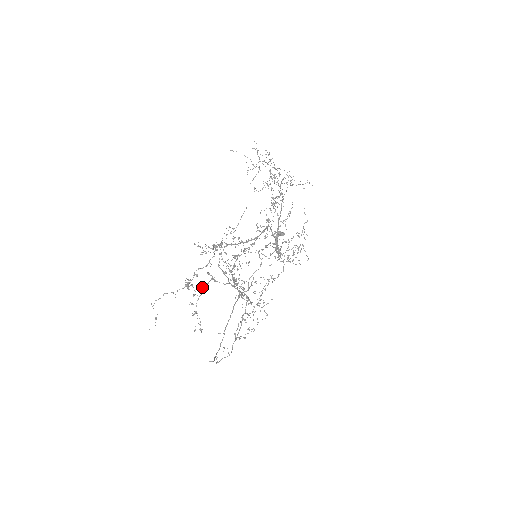
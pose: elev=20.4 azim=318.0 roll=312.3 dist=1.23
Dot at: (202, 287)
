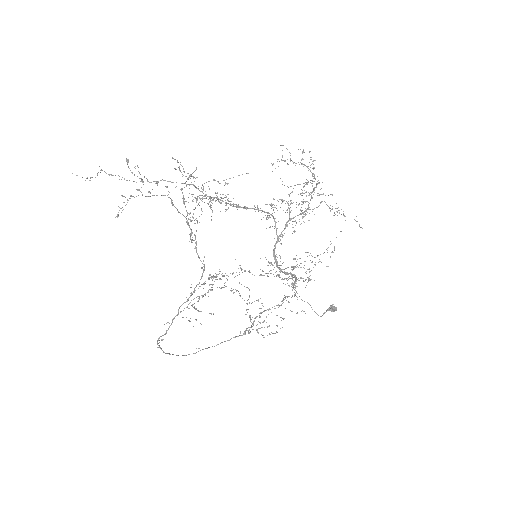
Dot at: (154, 195)
